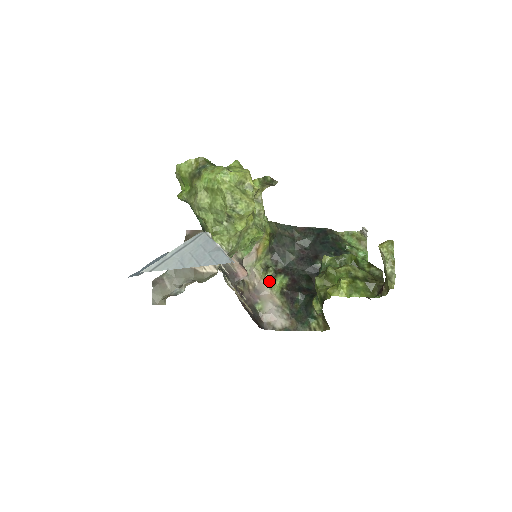
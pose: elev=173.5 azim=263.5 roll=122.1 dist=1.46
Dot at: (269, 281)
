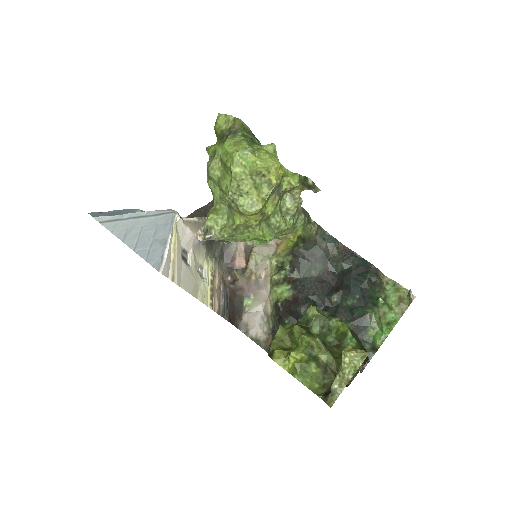
Dot at: (273, 283)
